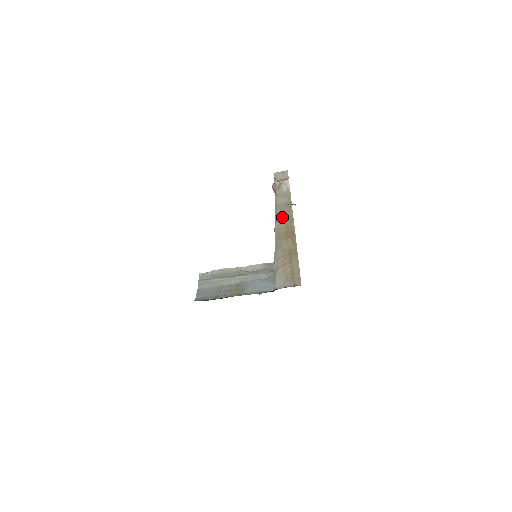
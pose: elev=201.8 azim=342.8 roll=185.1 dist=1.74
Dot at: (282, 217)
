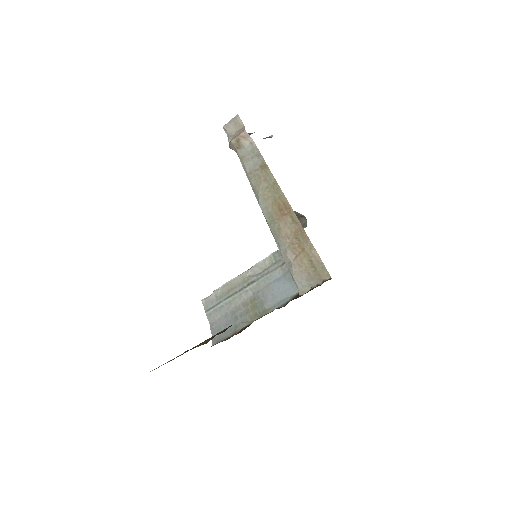
Dot at: (263, 189)
